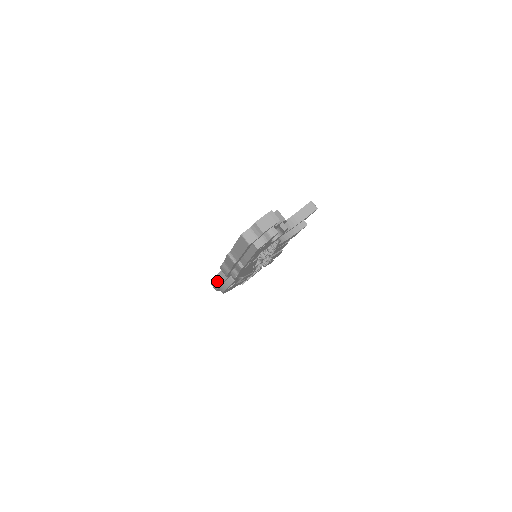
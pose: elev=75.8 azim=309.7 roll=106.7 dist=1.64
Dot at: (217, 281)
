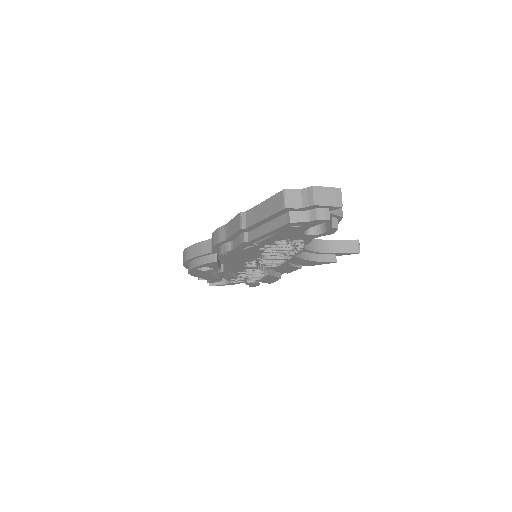
Dot at: (195, 250)
